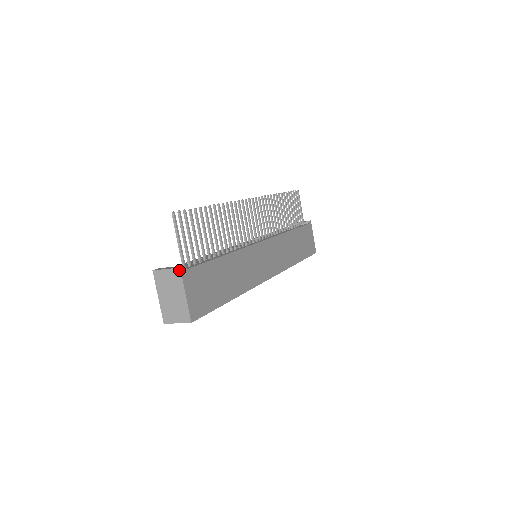
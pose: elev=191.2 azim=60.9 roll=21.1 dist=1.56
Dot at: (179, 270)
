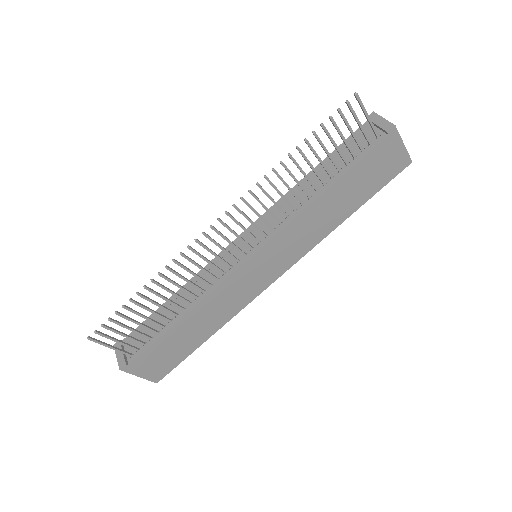
Dot at: (121, 369)
